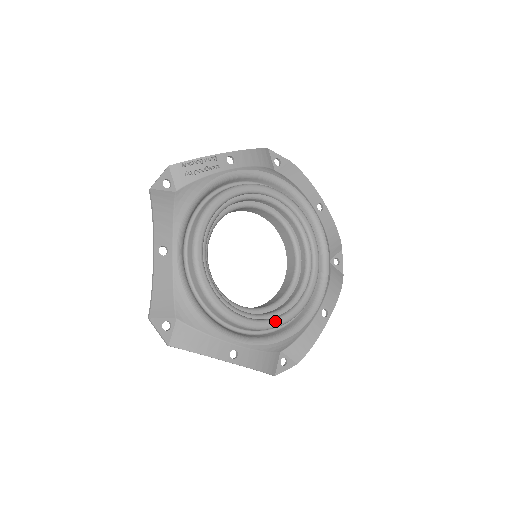
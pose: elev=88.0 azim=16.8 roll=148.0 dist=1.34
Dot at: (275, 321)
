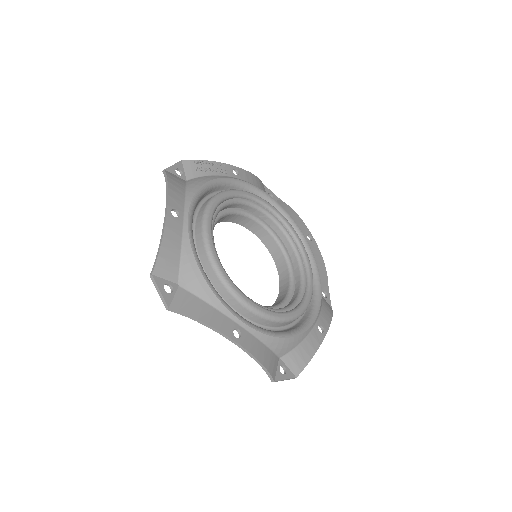
Dot at: (278, 314)
